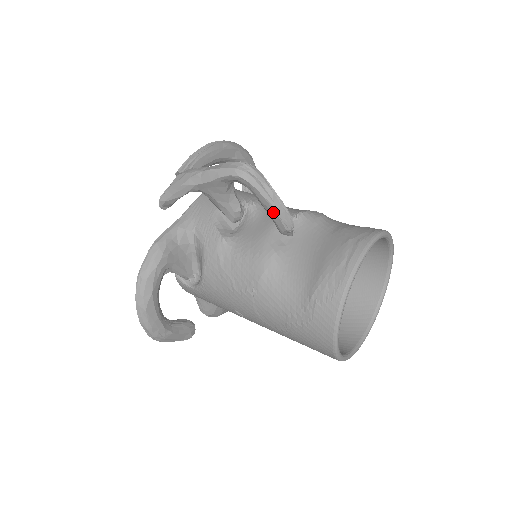
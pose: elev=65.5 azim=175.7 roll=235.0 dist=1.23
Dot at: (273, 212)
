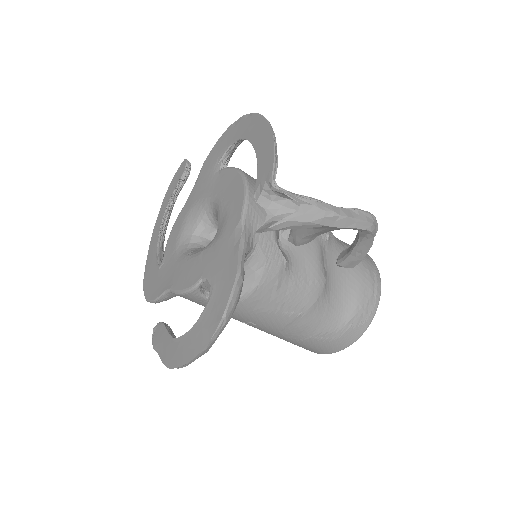
Dot at: (362, 258)
